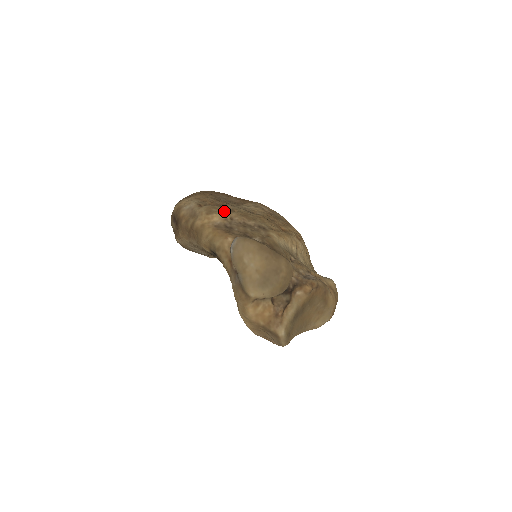
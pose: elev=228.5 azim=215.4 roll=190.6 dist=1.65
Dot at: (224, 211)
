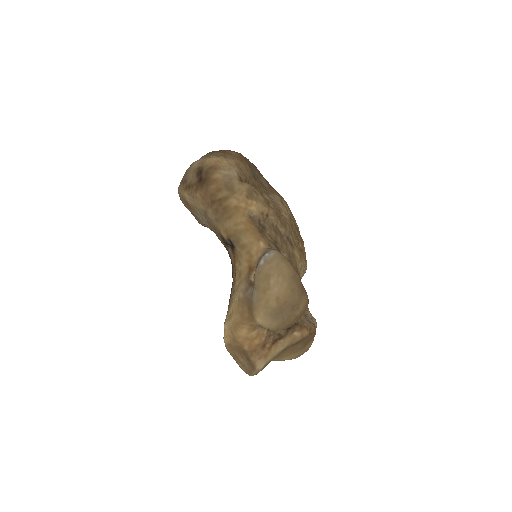
Dot at: (264, 202)
